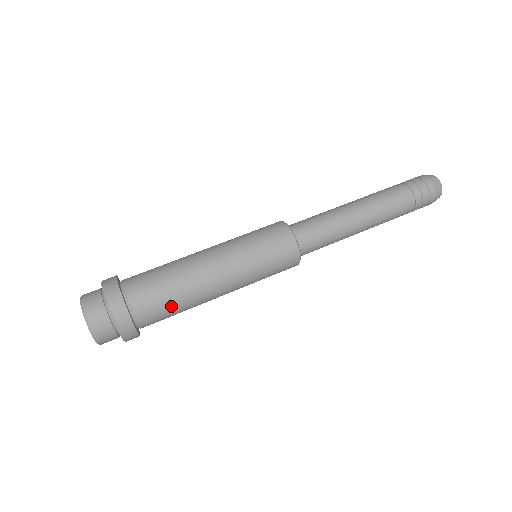
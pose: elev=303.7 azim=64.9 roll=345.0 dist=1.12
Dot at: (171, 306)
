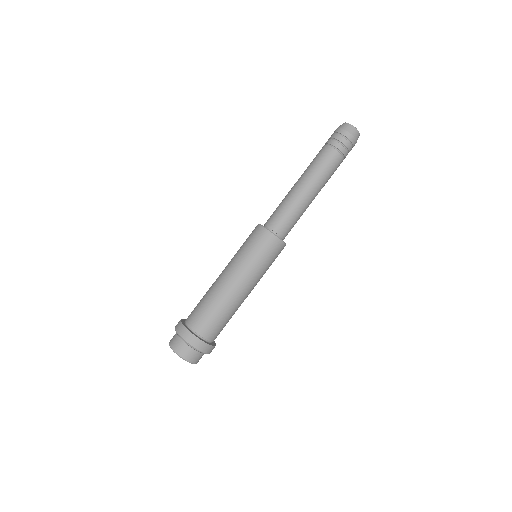
Dot at: occluded
